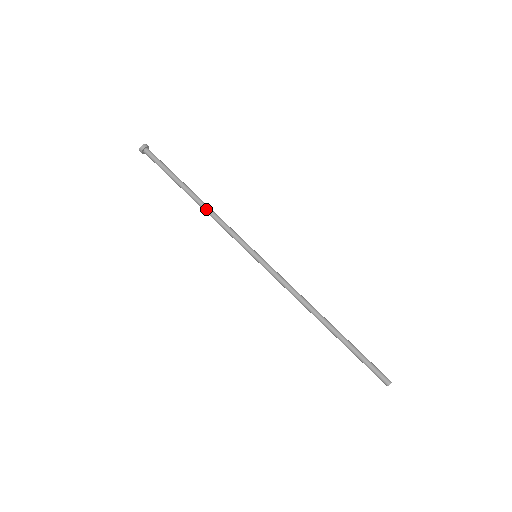
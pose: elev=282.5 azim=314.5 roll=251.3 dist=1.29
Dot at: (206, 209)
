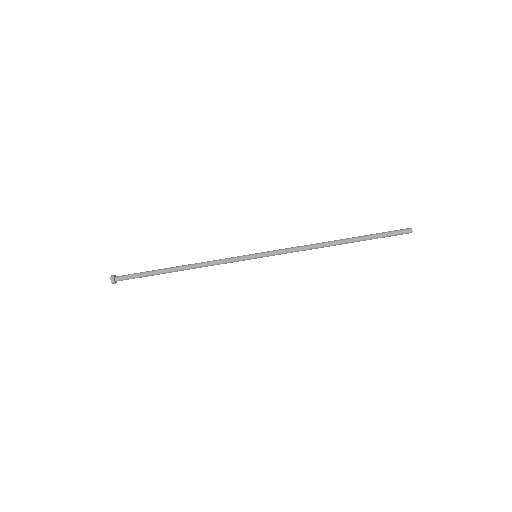
Dot at: (195, 268)
